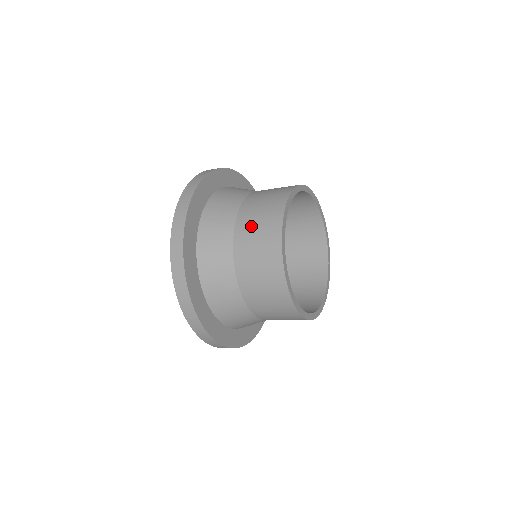
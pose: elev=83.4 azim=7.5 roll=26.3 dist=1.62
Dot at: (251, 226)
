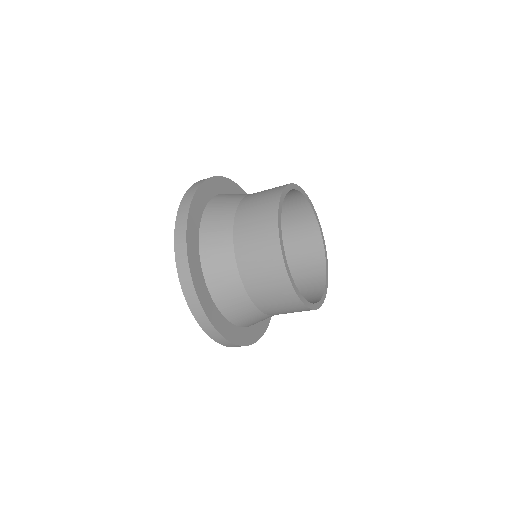
Dot at: (251, 254)
